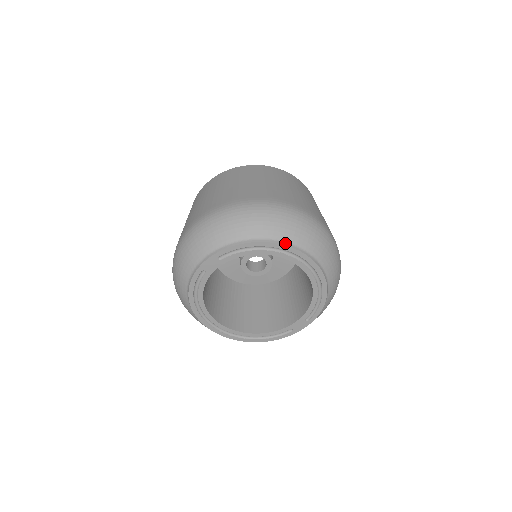
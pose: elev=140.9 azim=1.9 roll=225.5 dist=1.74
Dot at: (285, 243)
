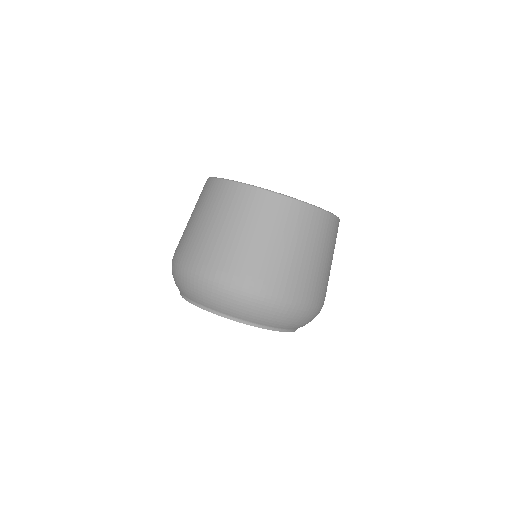
Dot at: occluded
